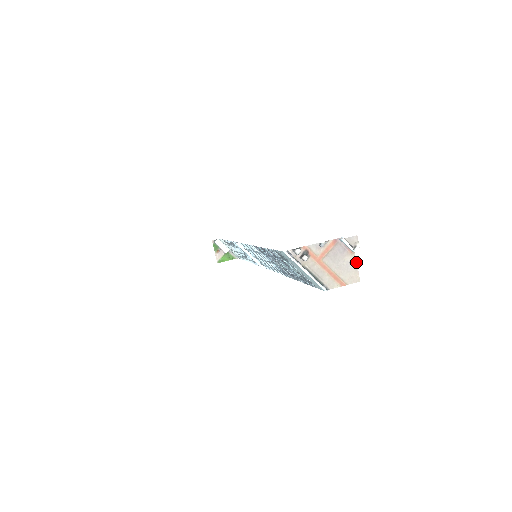
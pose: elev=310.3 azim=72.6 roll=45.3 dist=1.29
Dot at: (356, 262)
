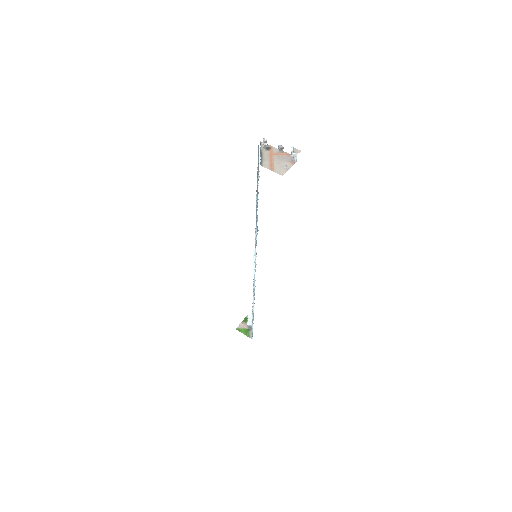
Dot at: occluded
